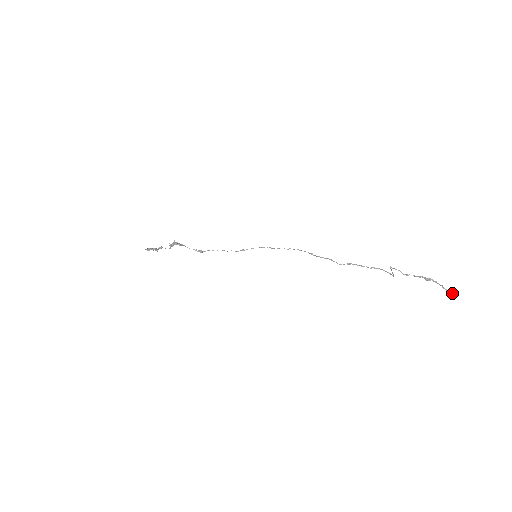
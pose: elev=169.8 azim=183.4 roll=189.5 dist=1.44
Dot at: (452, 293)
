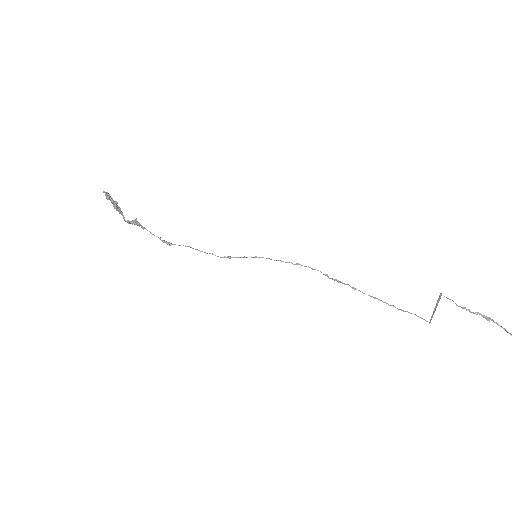
Dot at: out of frame
